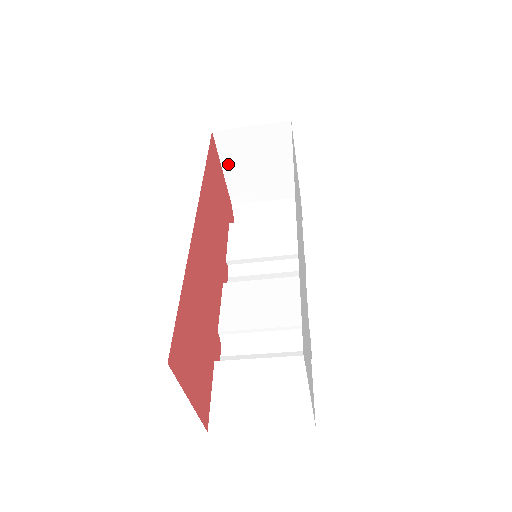
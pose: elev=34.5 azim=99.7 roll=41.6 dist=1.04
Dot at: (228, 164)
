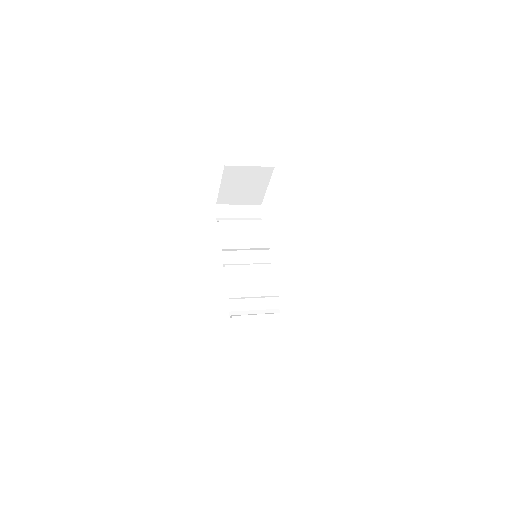
Dot at: (225, 183)
